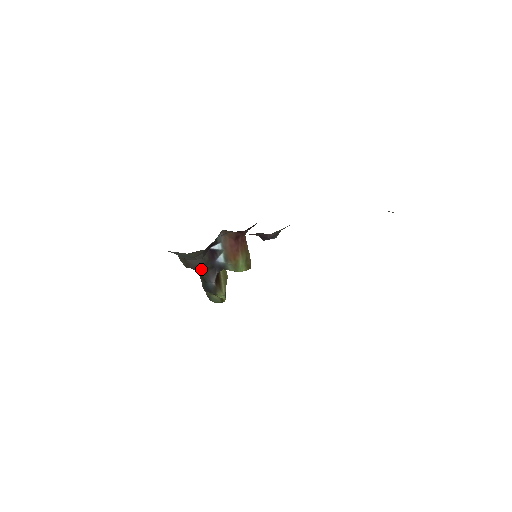
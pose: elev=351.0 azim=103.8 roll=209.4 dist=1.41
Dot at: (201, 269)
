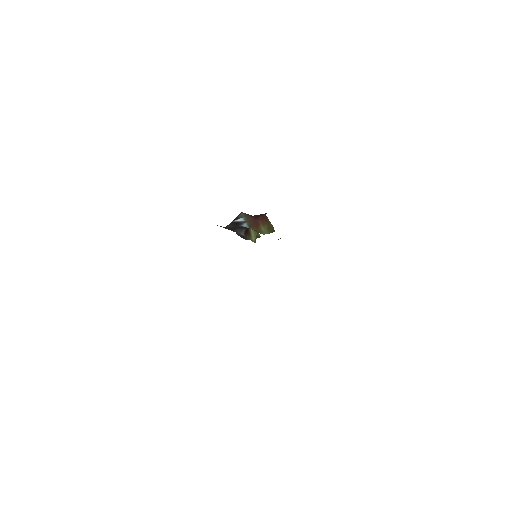
Dot at: occluded
